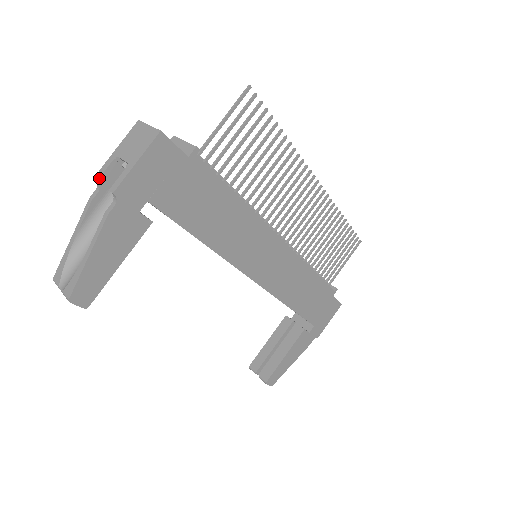
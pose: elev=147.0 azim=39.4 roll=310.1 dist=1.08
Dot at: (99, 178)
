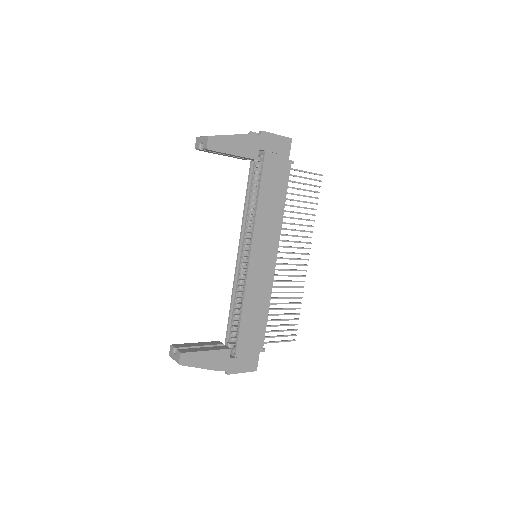
Dot at: (253, 132)
